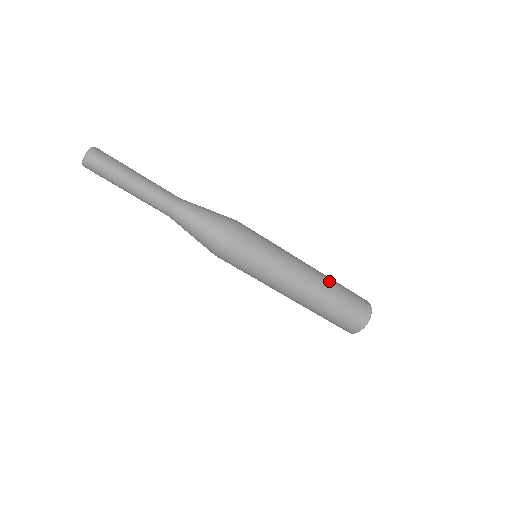
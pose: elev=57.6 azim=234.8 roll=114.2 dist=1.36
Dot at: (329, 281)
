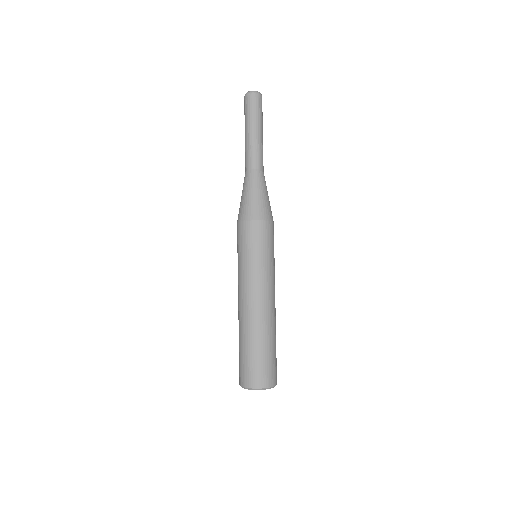
Dot at: (274, 329)
